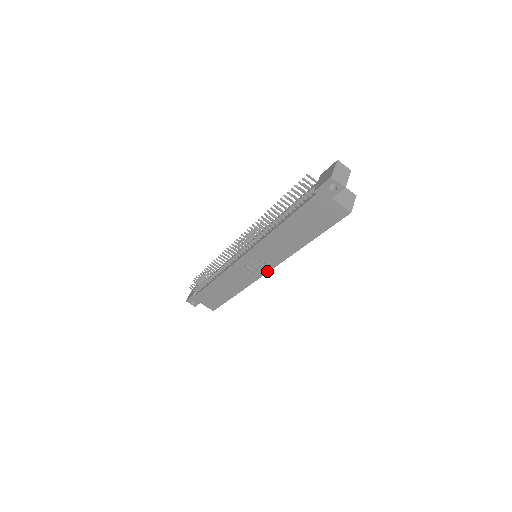
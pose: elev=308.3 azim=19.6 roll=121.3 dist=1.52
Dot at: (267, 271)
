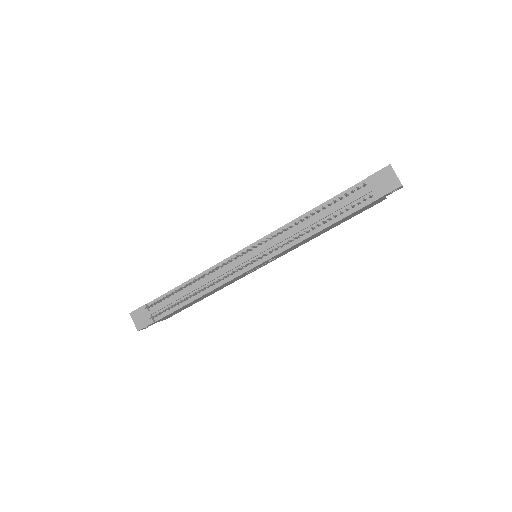
Dot at: occluded
